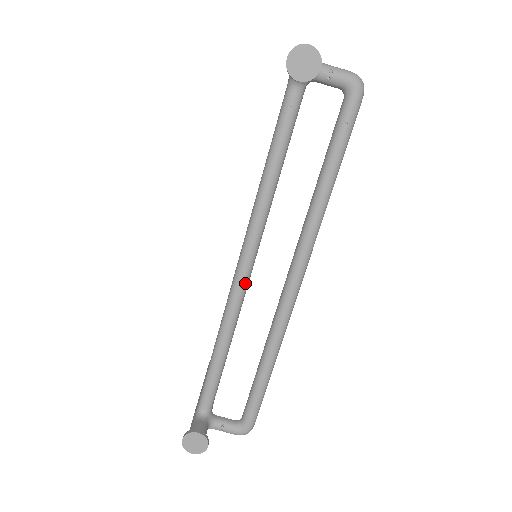
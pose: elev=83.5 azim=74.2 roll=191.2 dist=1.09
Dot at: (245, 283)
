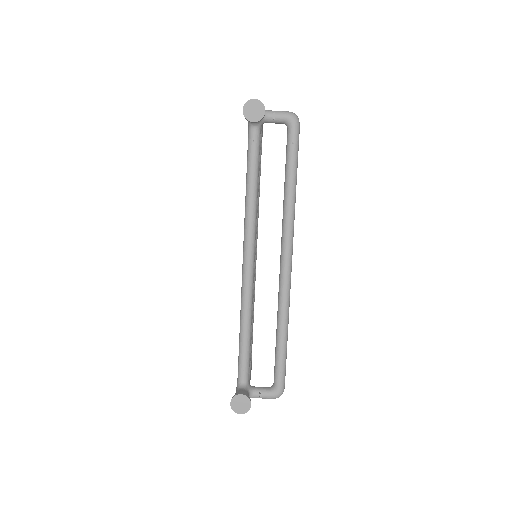
Dot at: (251, 272)
